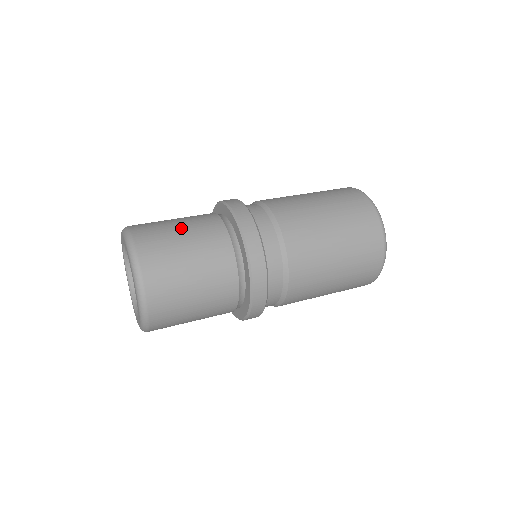
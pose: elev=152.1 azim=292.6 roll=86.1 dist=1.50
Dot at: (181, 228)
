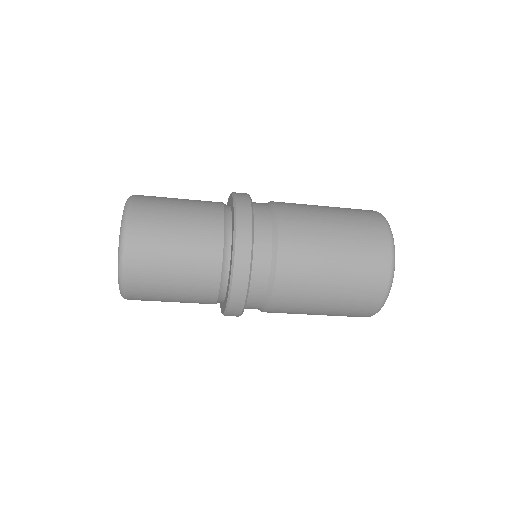
Dot at: occluded
